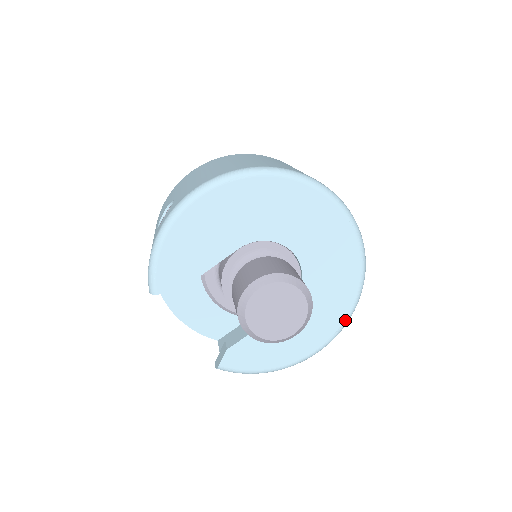
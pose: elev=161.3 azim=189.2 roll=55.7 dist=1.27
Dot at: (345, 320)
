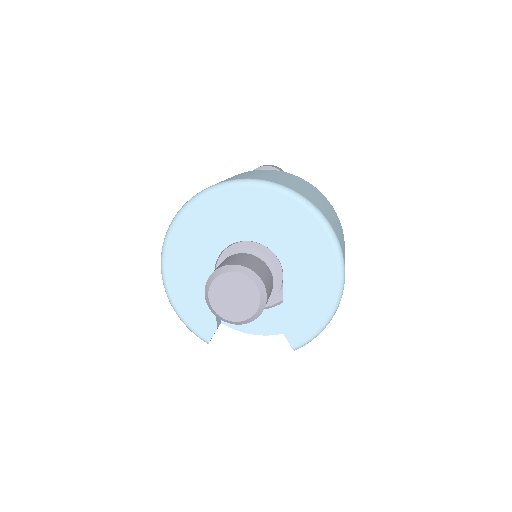
Dot at: (330, 240)
